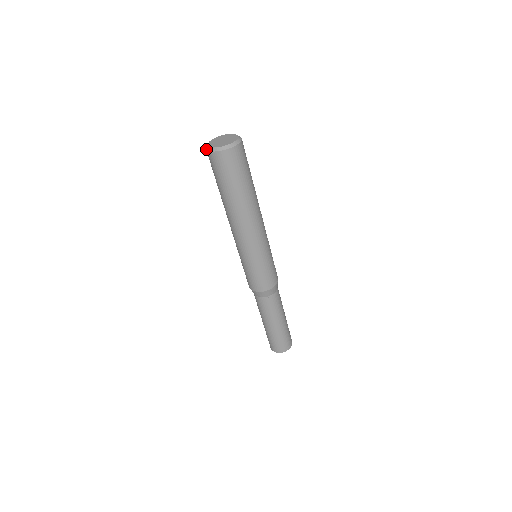
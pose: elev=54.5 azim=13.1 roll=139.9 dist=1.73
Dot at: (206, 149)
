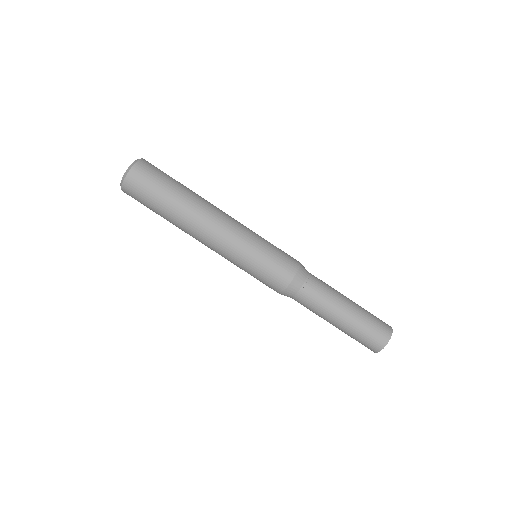
Dot at: occluded
